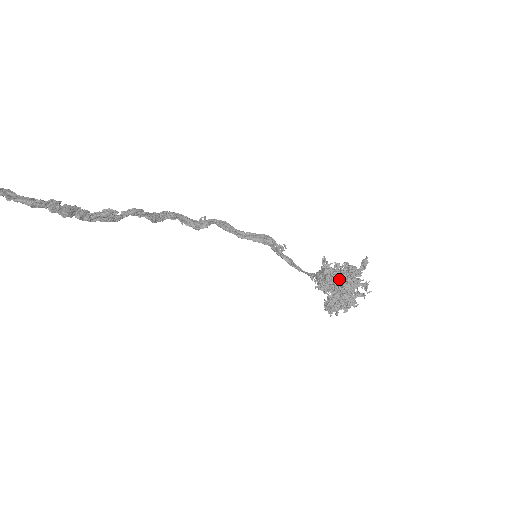
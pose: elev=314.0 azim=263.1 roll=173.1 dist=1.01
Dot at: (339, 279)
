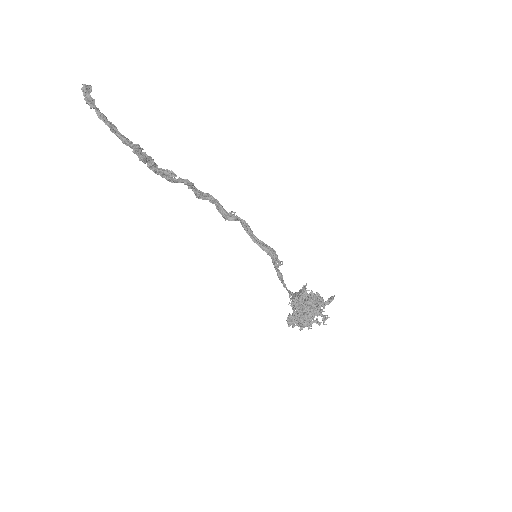
Dot at: (307, 302)
